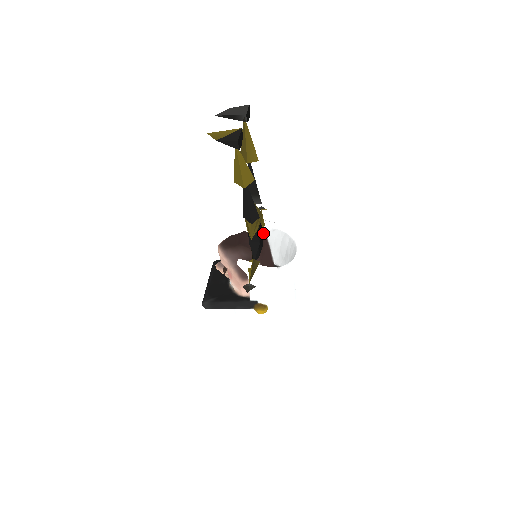
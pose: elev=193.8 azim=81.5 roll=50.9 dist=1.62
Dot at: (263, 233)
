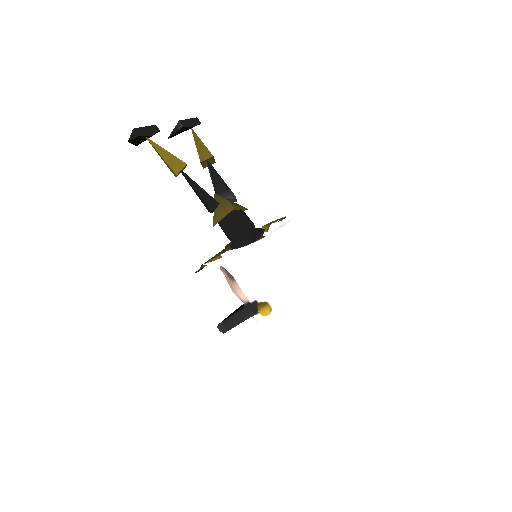
Dot at: occluded
